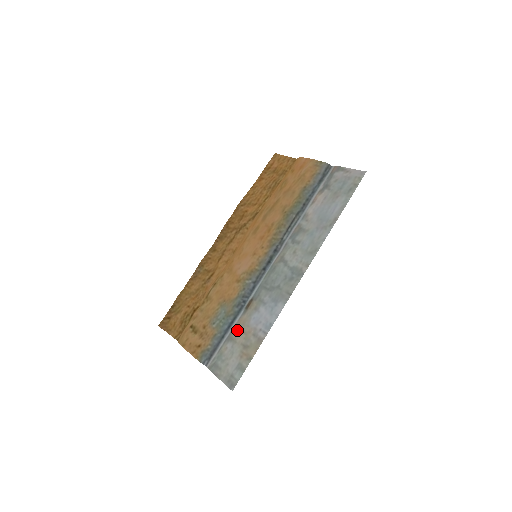
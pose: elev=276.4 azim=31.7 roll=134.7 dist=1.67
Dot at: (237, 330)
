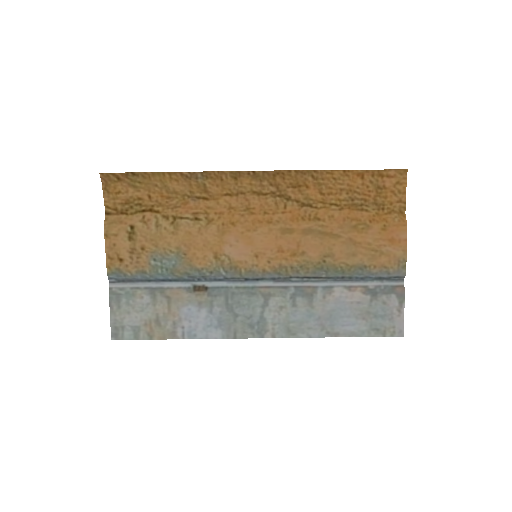
Dot at: (166, 297)
